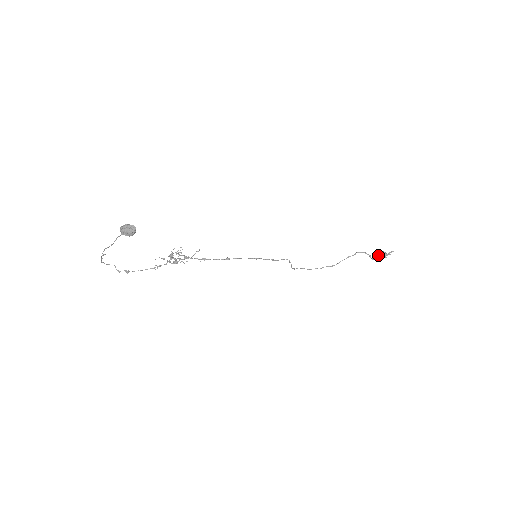
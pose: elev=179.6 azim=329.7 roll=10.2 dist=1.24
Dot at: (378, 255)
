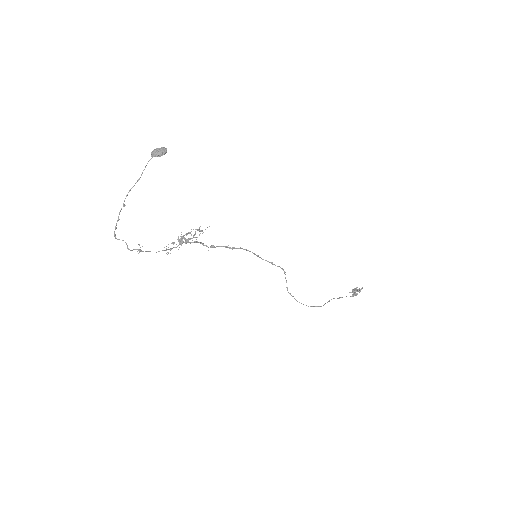
Dot at: (353, 292)
